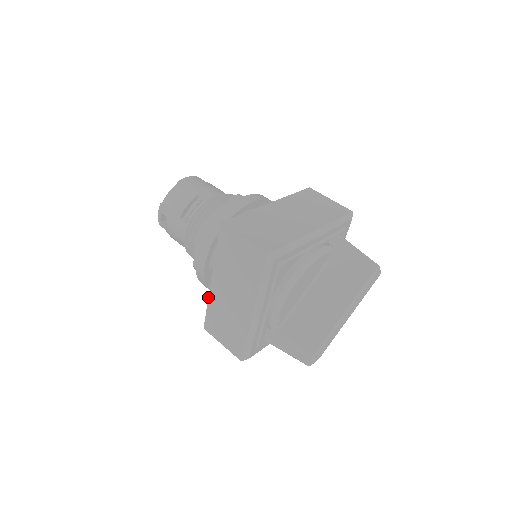
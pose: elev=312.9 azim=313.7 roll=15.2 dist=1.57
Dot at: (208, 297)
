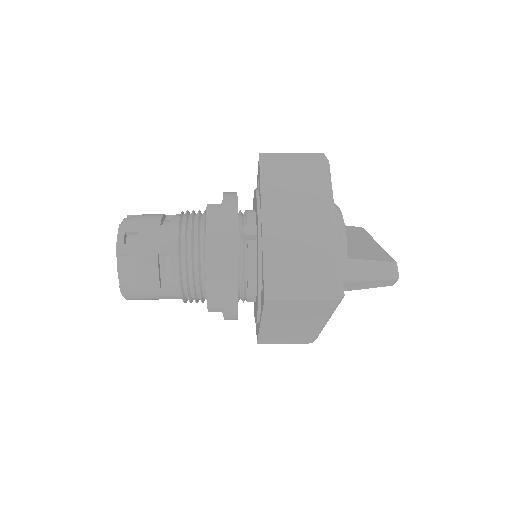
Dot at: (262, 246)
